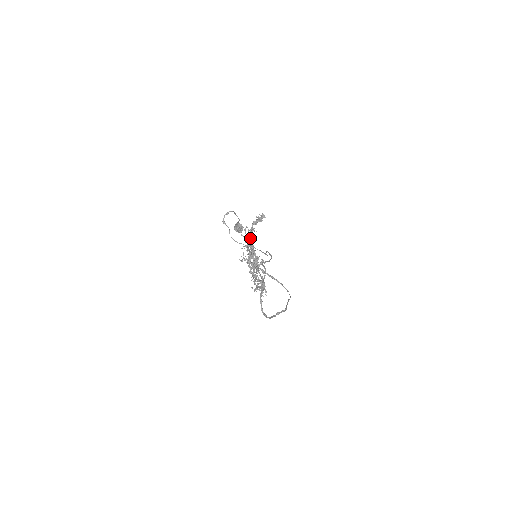
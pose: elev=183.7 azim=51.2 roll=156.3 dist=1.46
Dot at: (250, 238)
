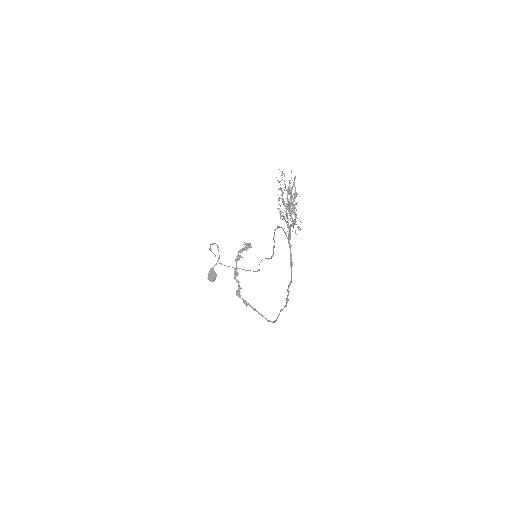
Dot at: (236, 264)
